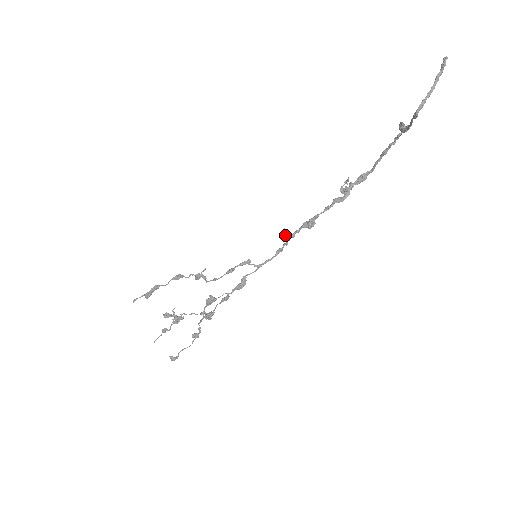
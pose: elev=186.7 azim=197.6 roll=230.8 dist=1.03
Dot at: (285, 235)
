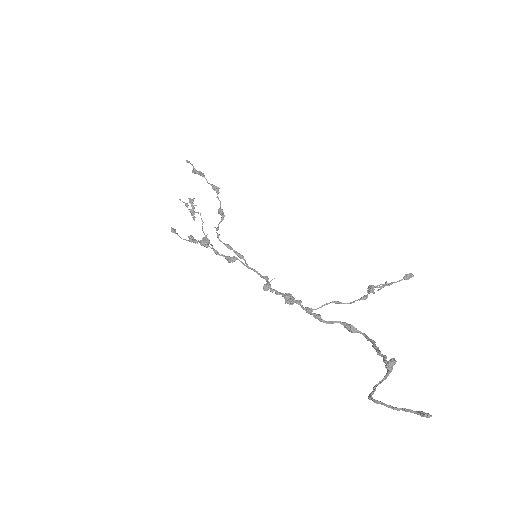
Dot at: (268, 284)
